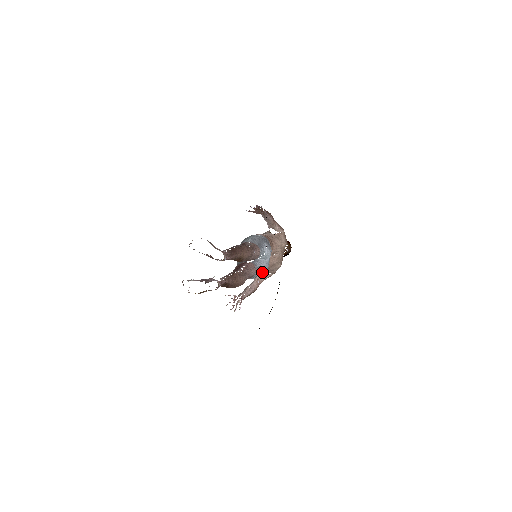
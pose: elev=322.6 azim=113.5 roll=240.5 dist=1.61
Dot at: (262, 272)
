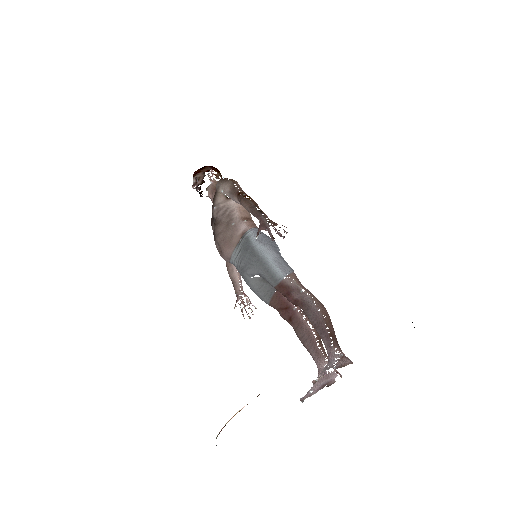
Dot at: occluded
